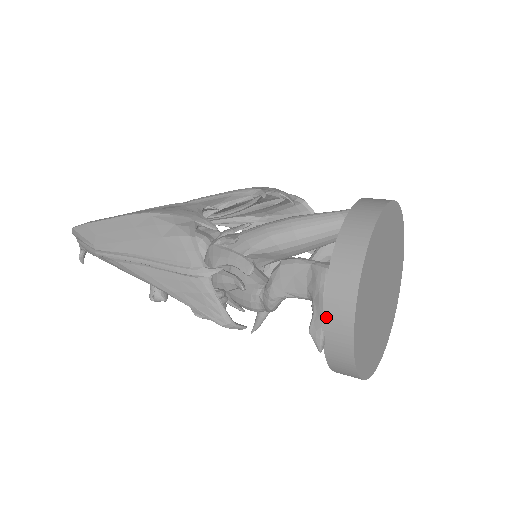
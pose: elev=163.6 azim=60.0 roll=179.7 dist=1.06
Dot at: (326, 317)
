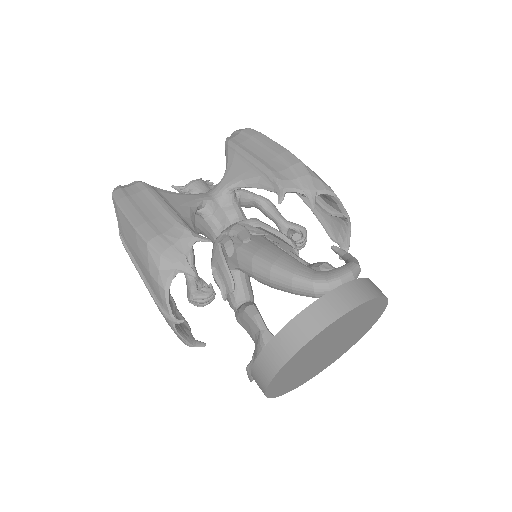
Dot at: (252, 375)
